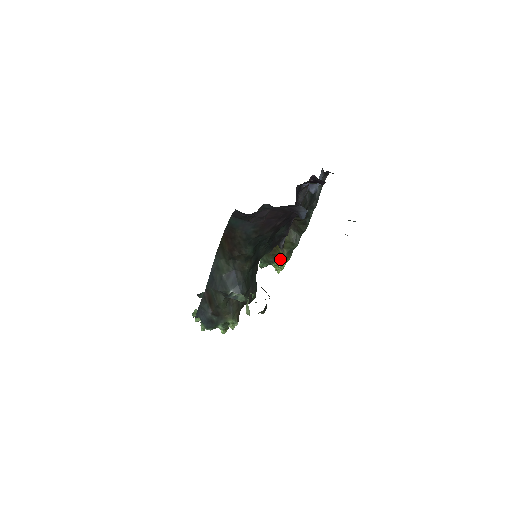
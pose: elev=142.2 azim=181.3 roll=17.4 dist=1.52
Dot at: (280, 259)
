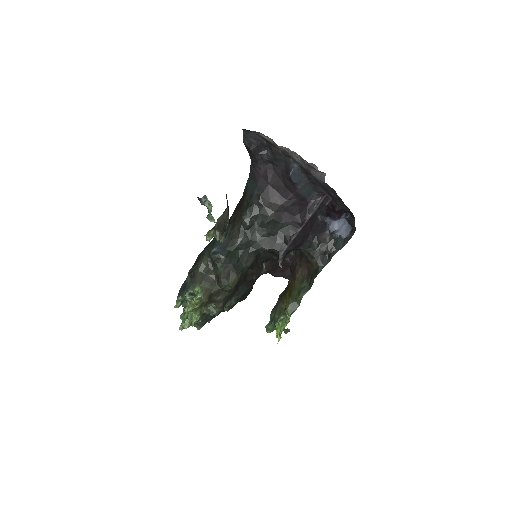
Dot at: (285, 317)
